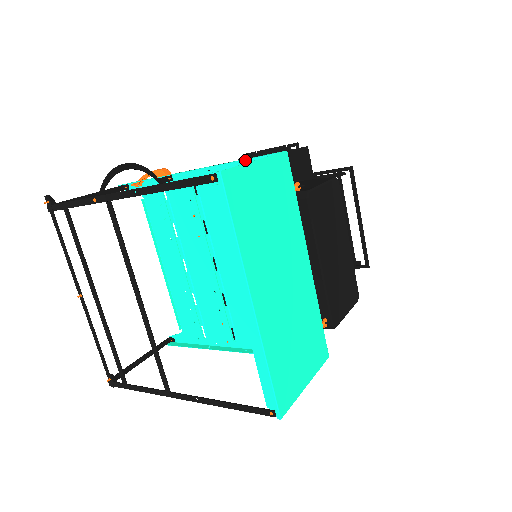
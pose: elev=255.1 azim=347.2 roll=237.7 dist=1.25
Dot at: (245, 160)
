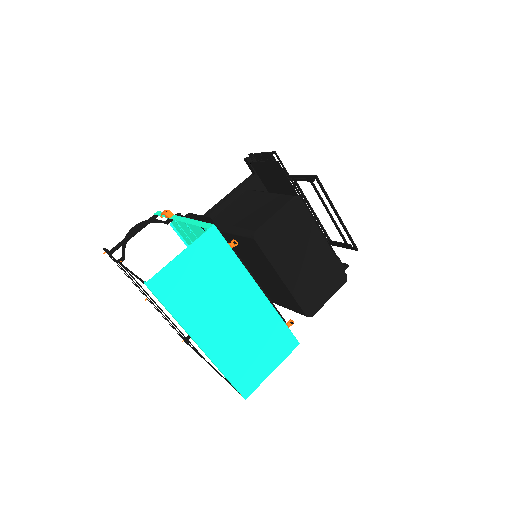
Dot at: (199, 221)
